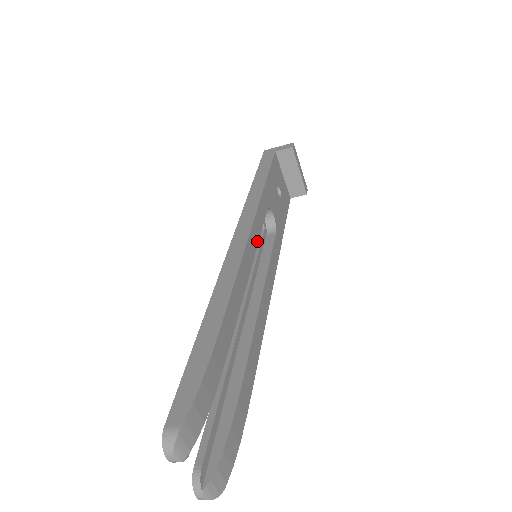
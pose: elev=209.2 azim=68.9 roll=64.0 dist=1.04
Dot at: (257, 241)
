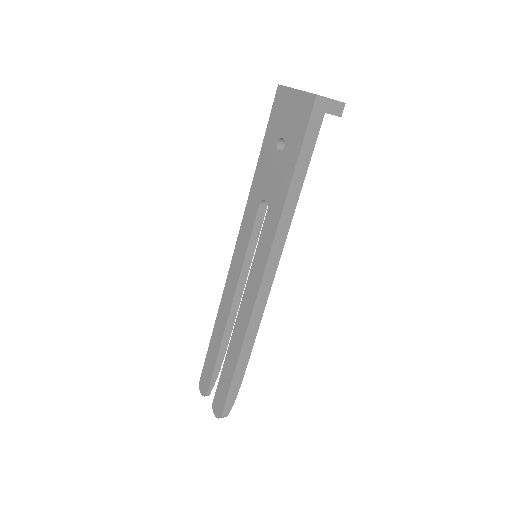
Dot at: occluded
